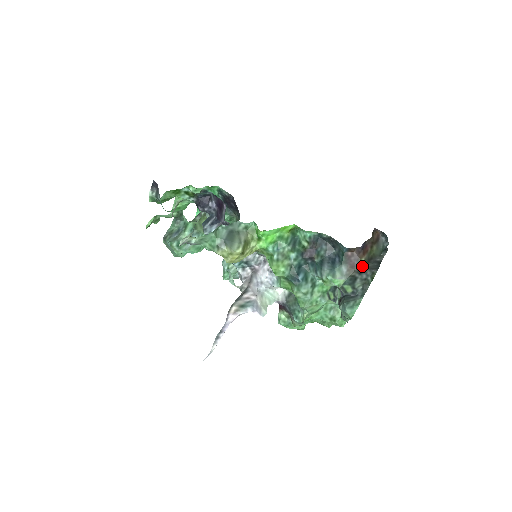
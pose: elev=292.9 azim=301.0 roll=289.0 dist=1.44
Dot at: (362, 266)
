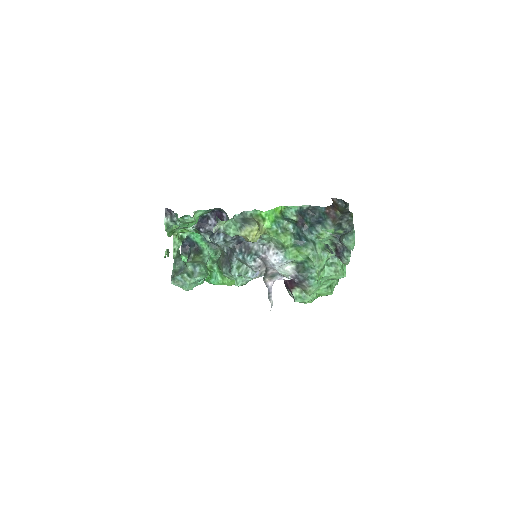
Dot at: (340, 215)
